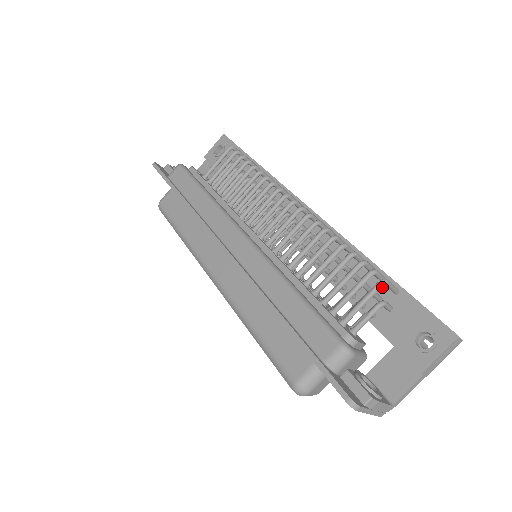
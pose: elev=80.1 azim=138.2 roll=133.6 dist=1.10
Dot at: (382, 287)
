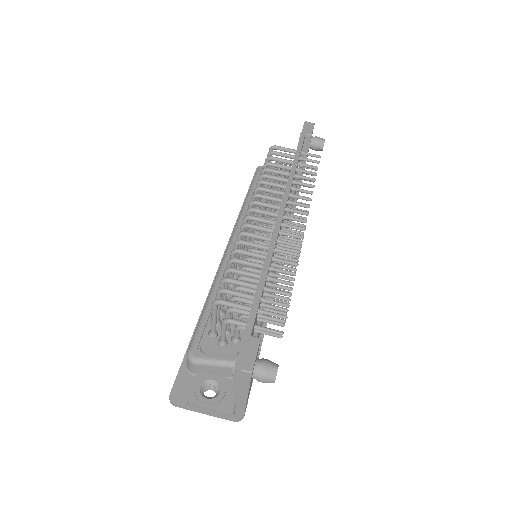
Dot at: occluded
